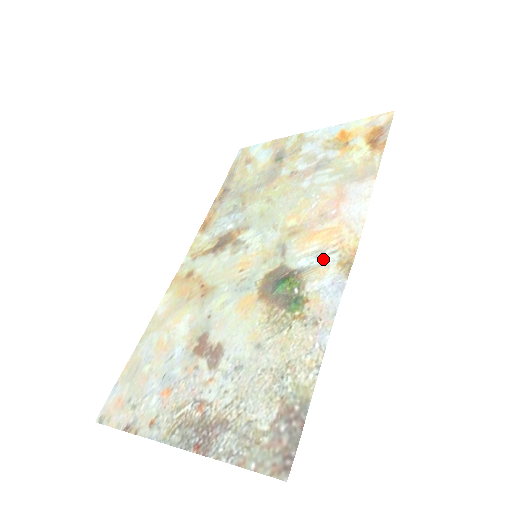
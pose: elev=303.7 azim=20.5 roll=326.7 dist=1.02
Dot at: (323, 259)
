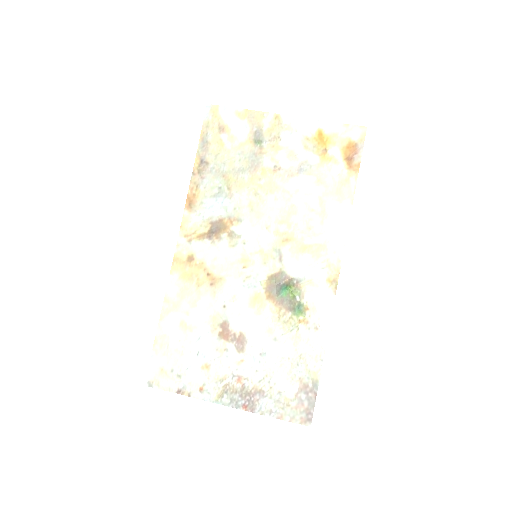
Dot at: (315, 273)
